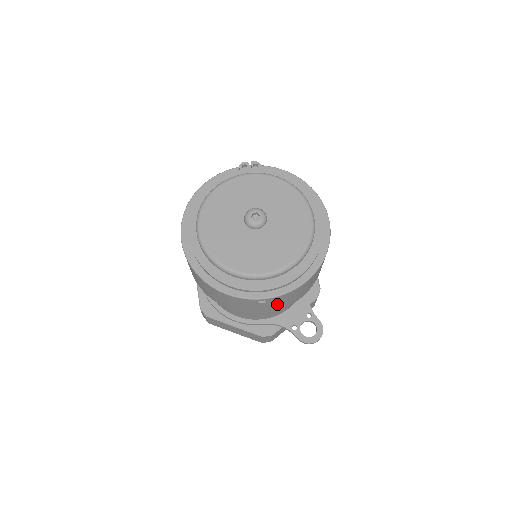
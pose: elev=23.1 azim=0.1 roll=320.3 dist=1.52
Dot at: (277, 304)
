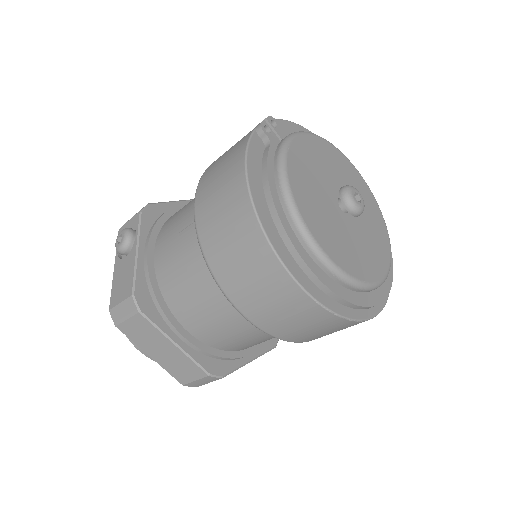
Dot at: occluded
